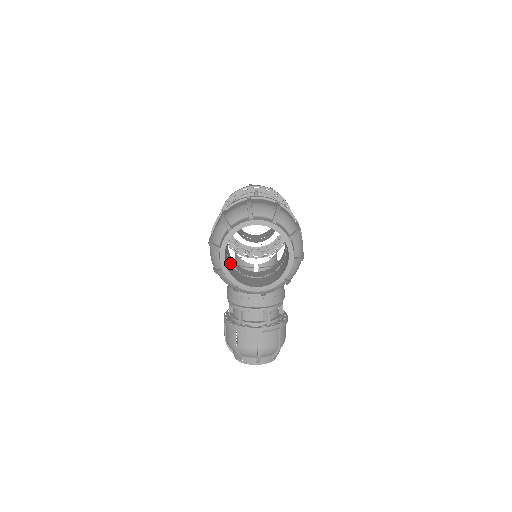
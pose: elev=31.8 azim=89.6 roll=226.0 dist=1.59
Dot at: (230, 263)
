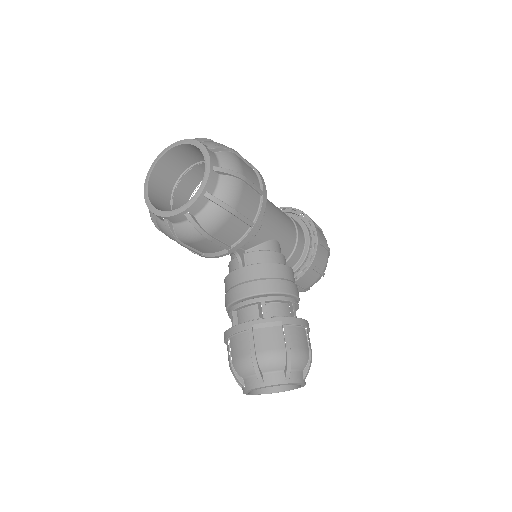
Dot at: occluded
